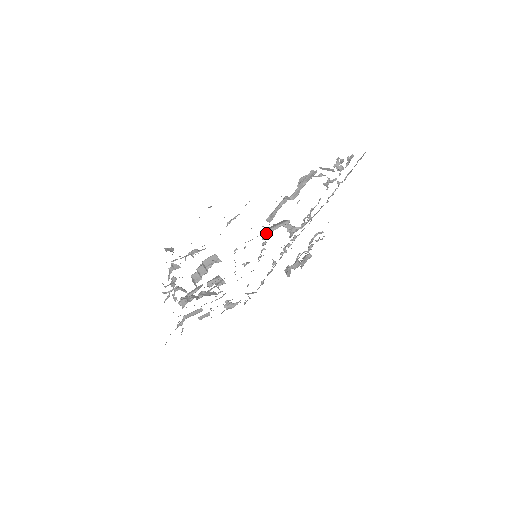
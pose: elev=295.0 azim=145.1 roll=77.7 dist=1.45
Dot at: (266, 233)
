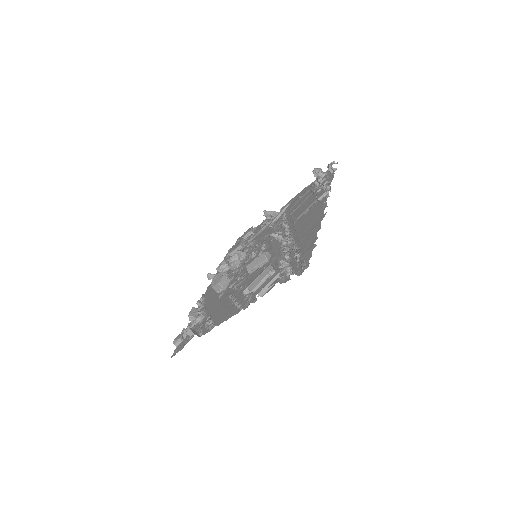
Dot at: (249, 273)
